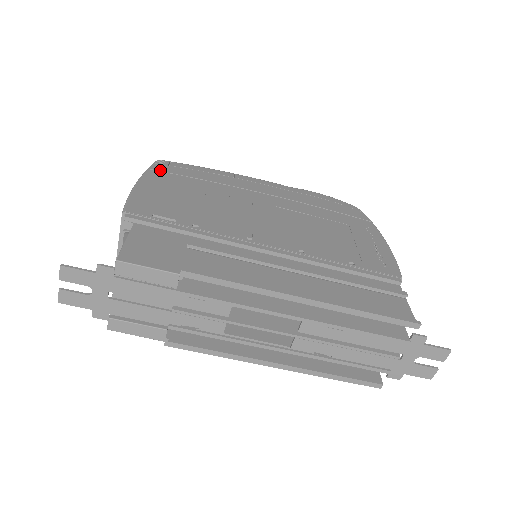
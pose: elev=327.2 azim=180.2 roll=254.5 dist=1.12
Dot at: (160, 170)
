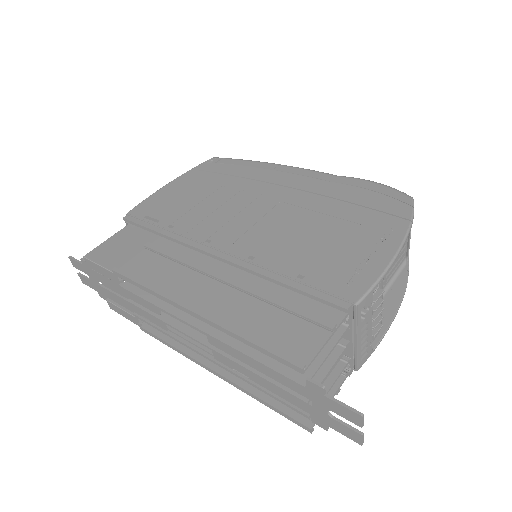
Dot at: (201, 169)
